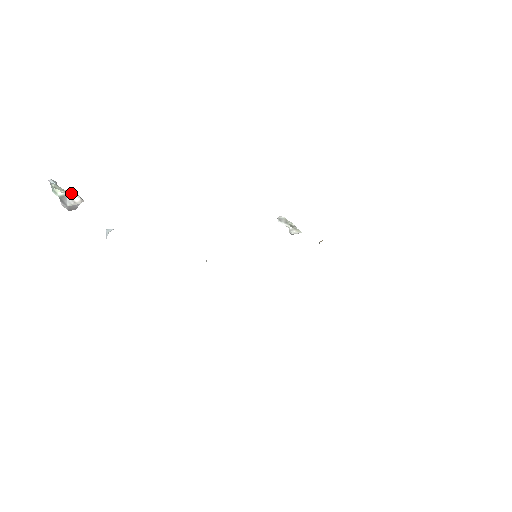
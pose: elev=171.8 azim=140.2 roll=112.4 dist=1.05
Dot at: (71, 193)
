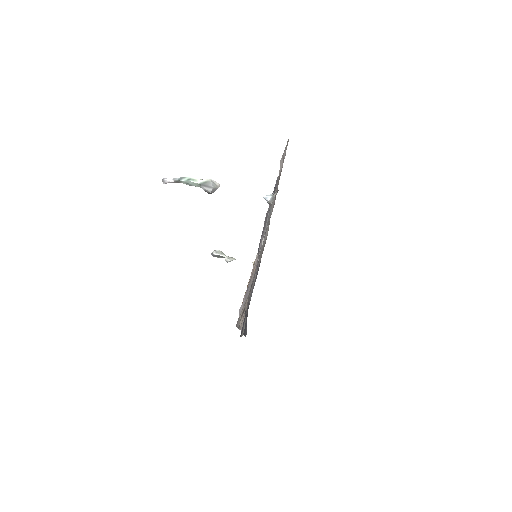
Dot at: (212, 180)
